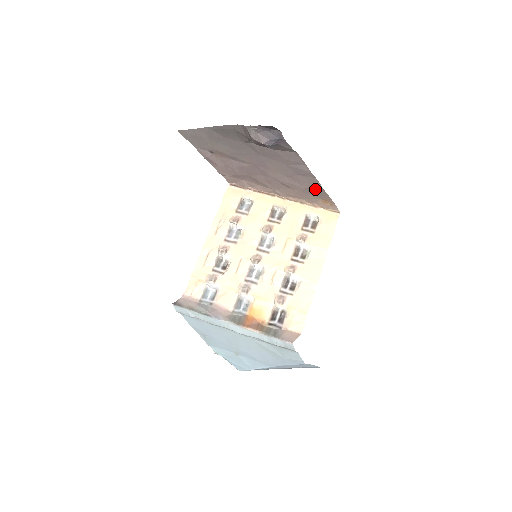
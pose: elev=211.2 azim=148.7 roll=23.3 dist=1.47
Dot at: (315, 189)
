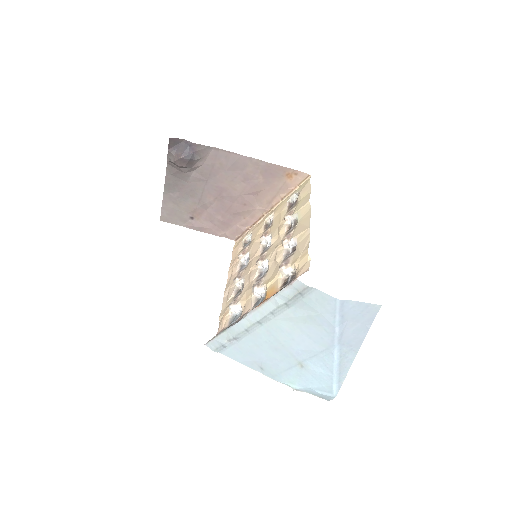
Dot at: (267, 171)
